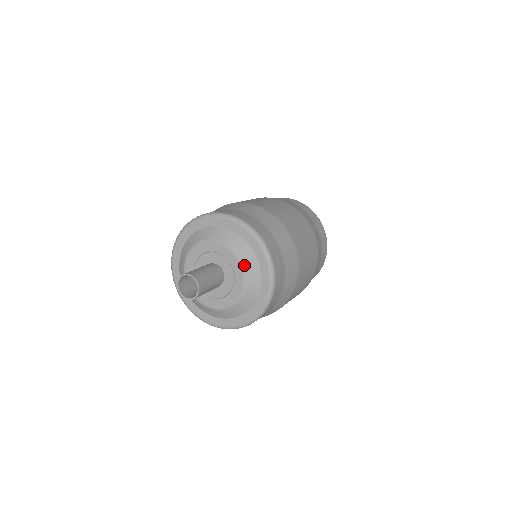
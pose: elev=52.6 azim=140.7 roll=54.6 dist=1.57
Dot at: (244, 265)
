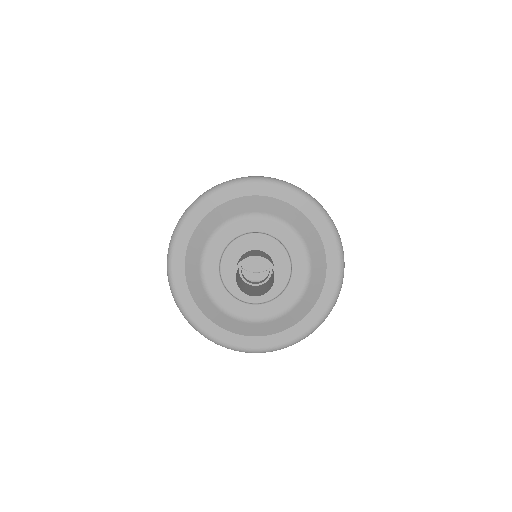
Dot at: (307, 289)
